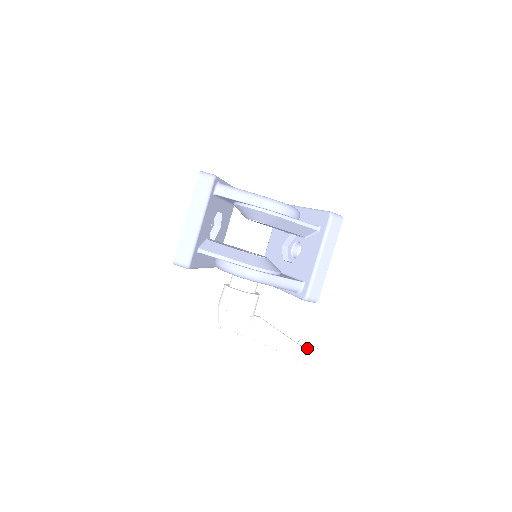
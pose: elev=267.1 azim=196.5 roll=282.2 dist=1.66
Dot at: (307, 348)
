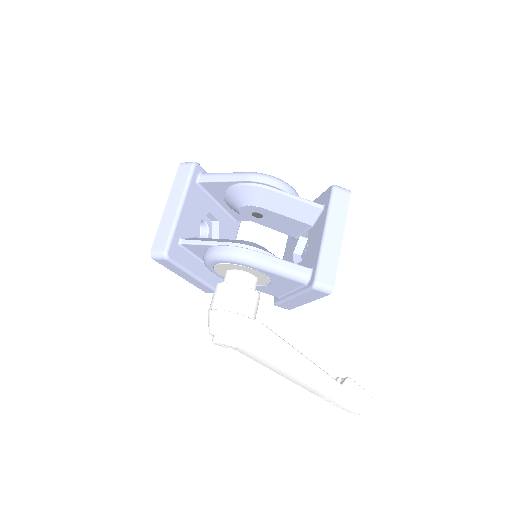
Dot at: (342, 382)
